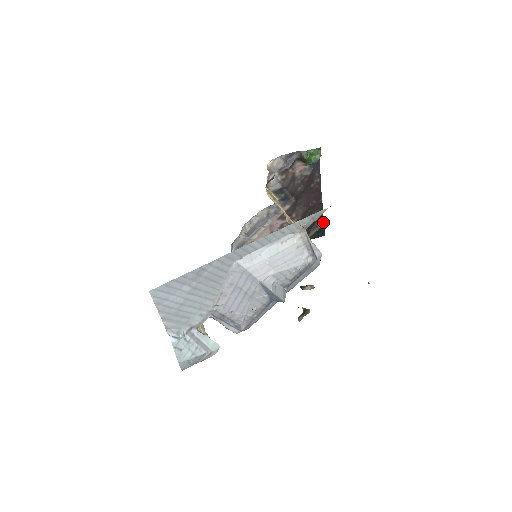
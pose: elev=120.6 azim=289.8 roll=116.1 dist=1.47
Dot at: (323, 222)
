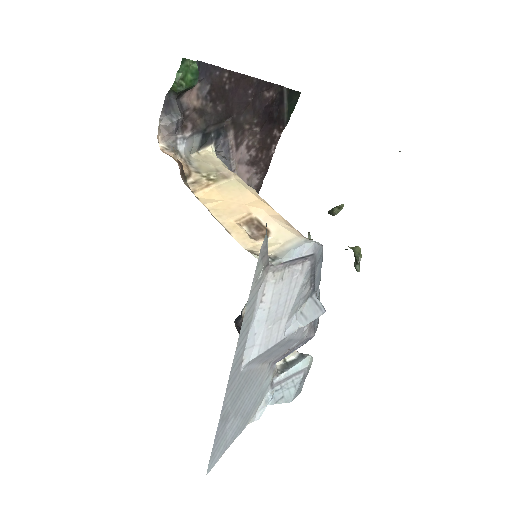
Dot at: (284, 88)
